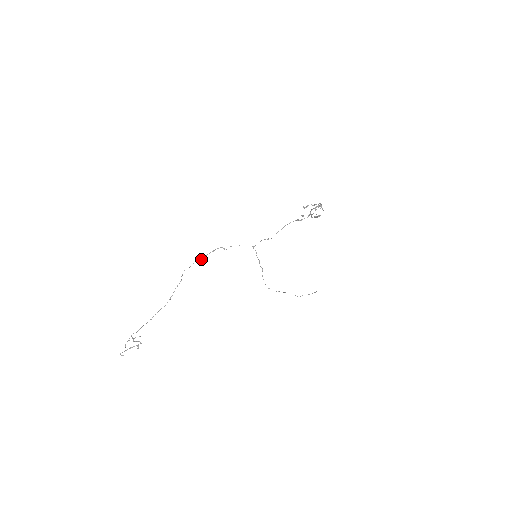
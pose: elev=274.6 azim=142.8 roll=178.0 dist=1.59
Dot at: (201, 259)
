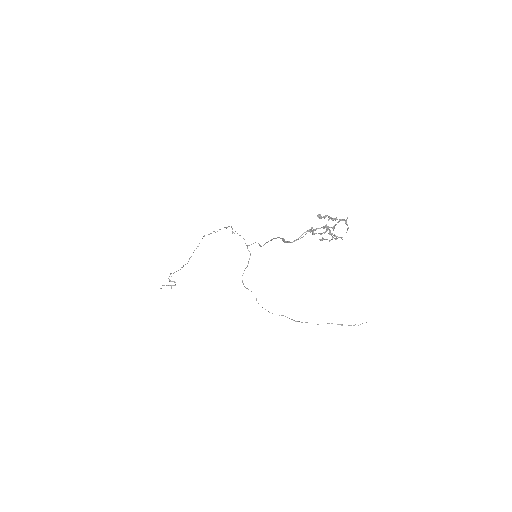
Dot at: occluded
